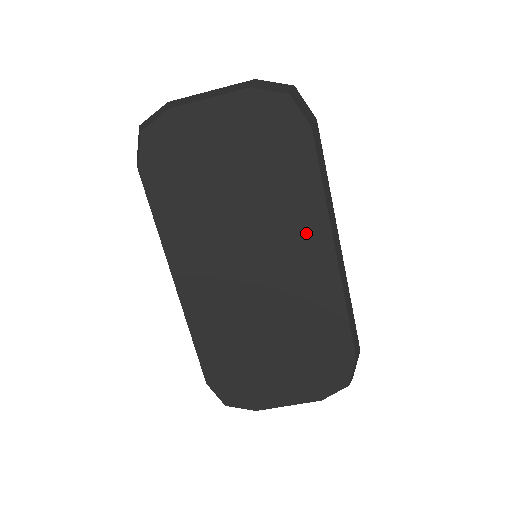
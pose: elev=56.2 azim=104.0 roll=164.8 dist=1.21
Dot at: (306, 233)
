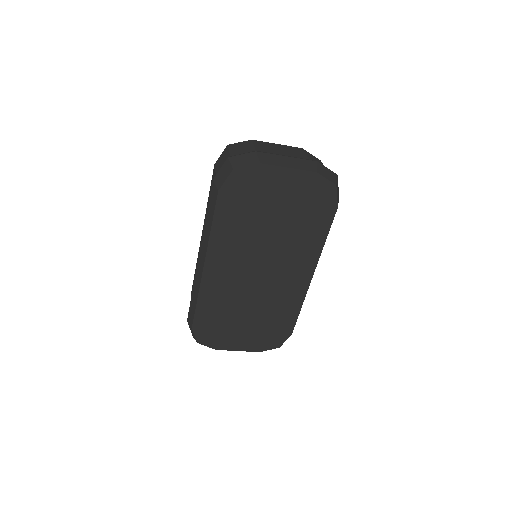
Dot at: (302, 262)
